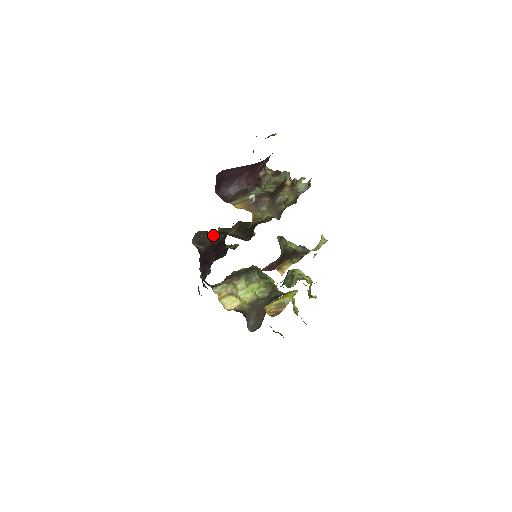
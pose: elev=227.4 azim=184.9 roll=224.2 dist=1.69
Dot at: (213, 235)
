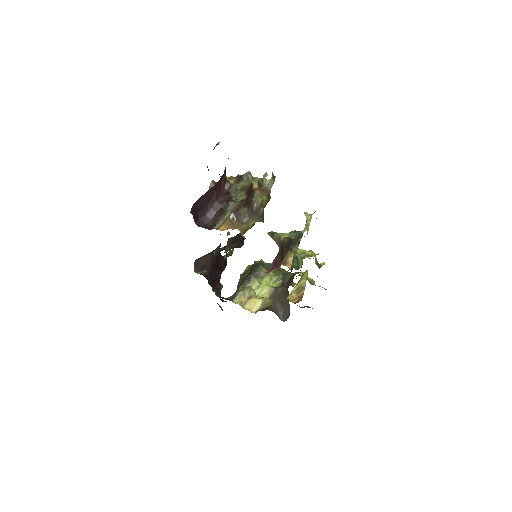
Dot at: (209, 255)
